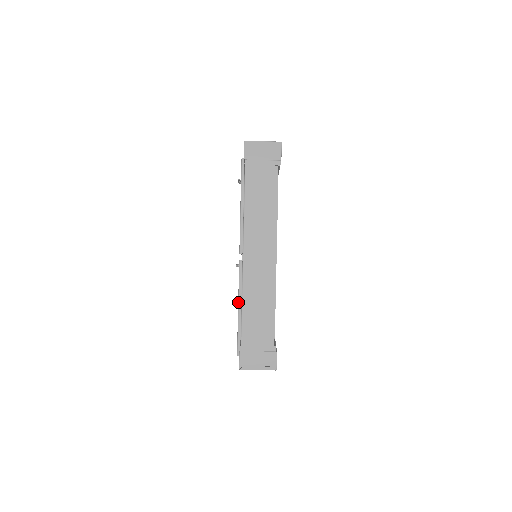
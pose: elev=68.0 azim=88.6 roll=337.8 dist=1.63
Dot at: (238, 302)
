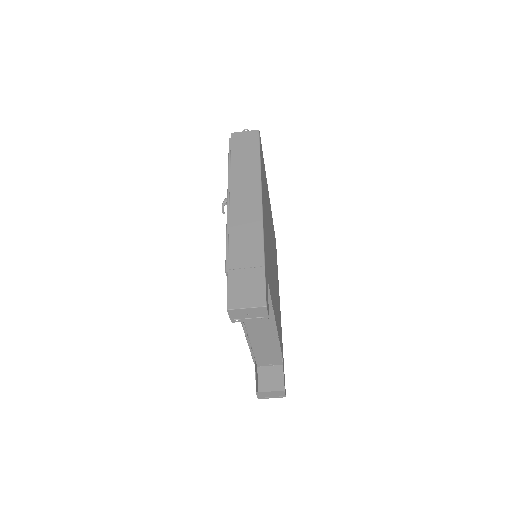
Dot at: (248, 345)
